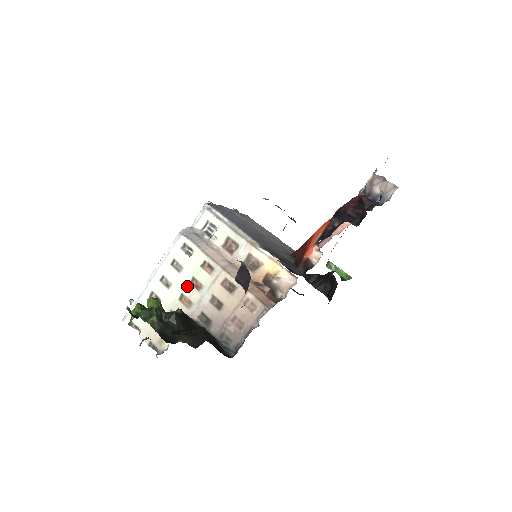
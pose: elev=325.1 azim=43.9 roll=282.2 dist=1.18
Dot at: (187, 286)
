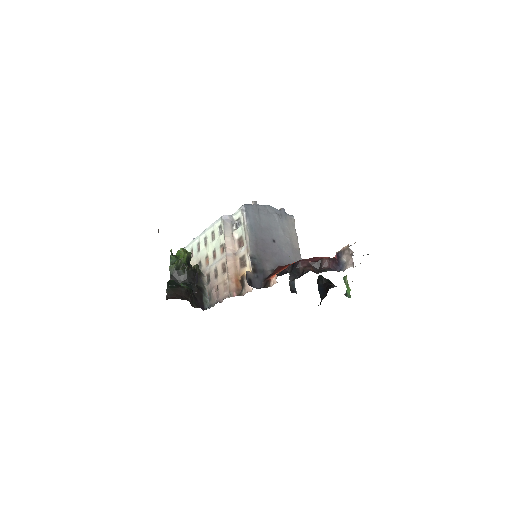
Dot at: (211, 252)
